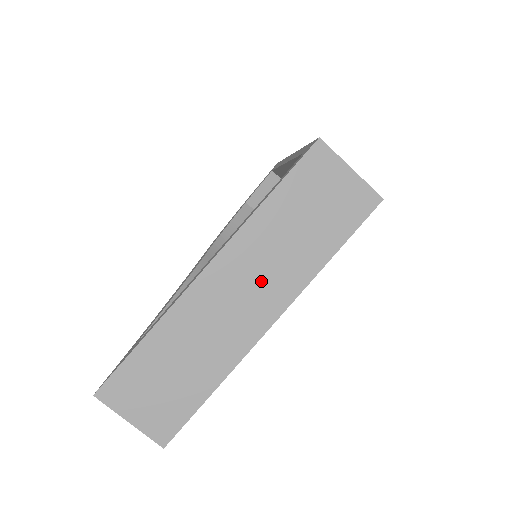
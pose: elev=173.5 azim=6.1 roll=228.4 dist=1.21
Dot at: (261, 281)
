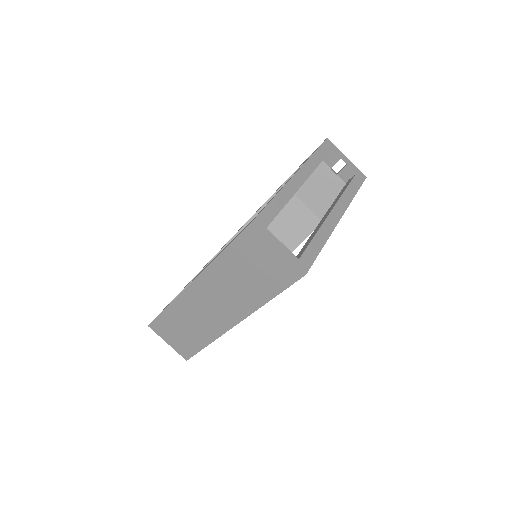
Dot at: (224, 301)
